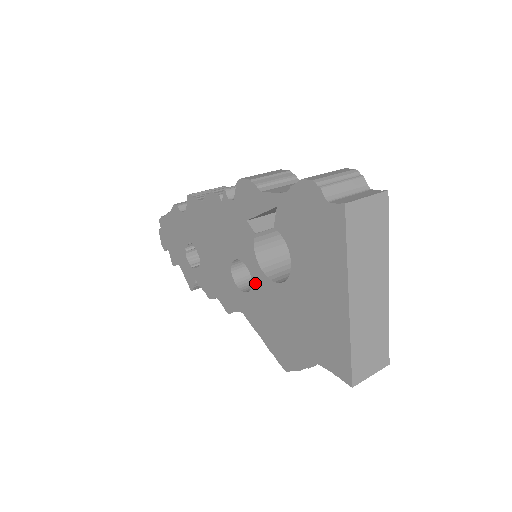
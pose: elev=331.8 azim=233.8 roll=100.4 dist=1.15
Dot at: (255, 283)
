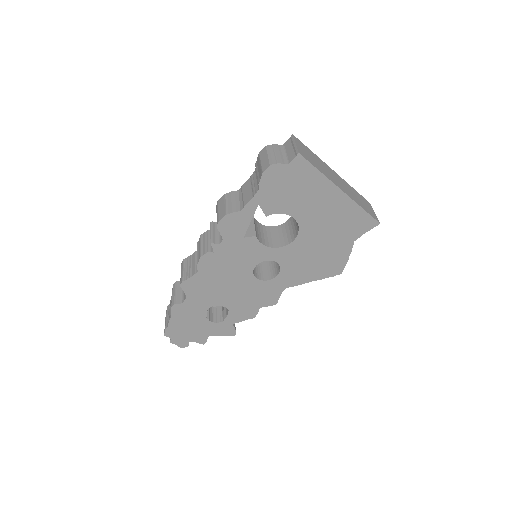
Dot at: (280, 260)
